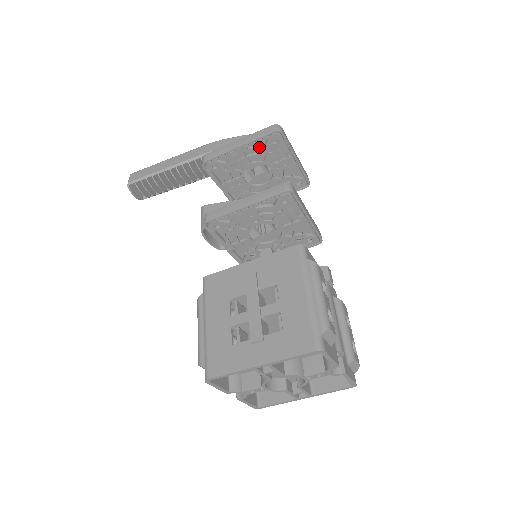
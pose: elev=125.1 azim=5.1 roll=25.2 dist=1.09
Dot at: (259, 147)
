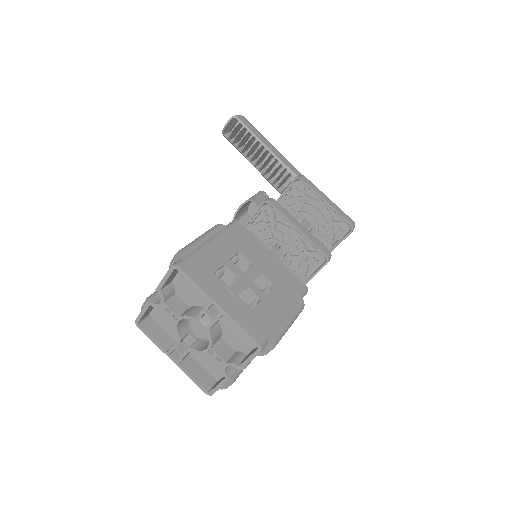
Dot at: (332, 218)
